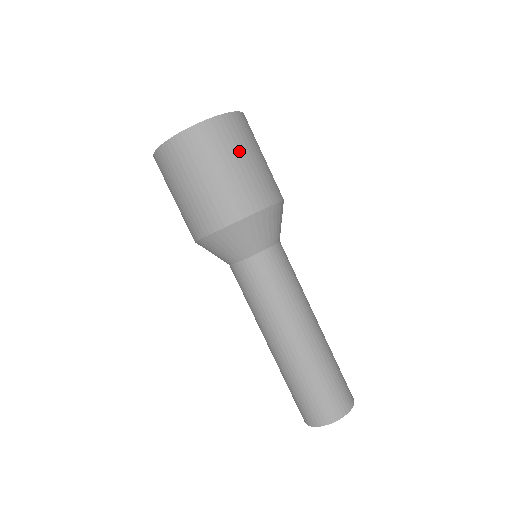
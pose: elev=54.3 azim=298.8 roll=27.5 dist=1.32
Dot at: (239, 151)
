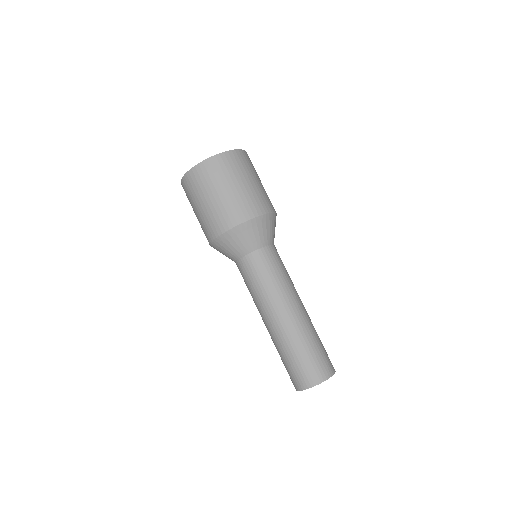
Dot at: (253, 174)
